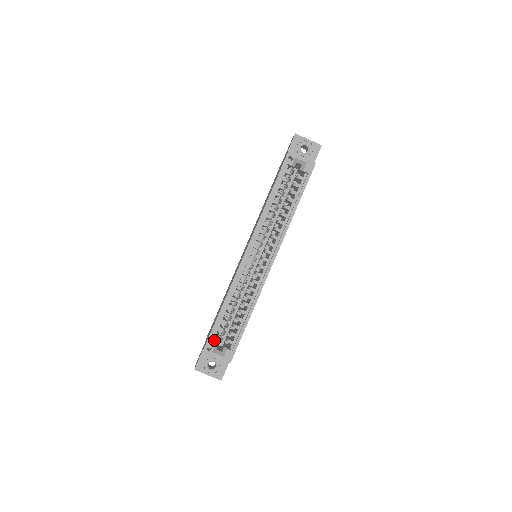
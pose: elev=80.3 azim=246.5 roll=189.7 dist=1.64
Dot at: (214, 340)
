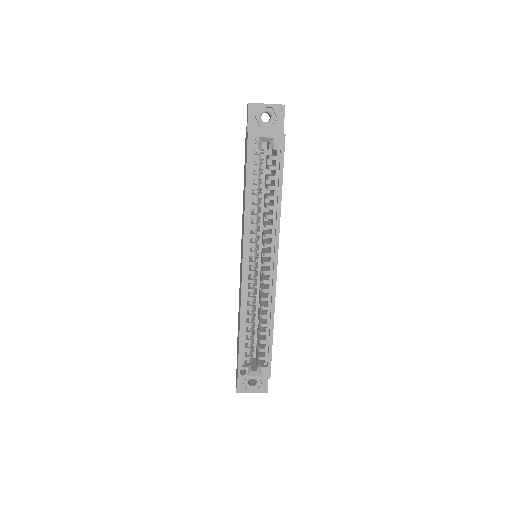
Dot at: occluded
